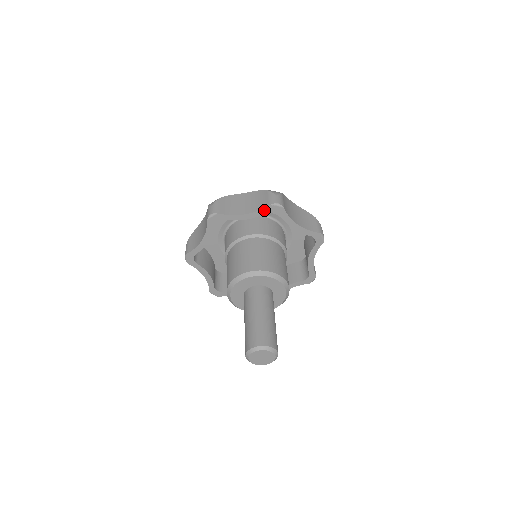
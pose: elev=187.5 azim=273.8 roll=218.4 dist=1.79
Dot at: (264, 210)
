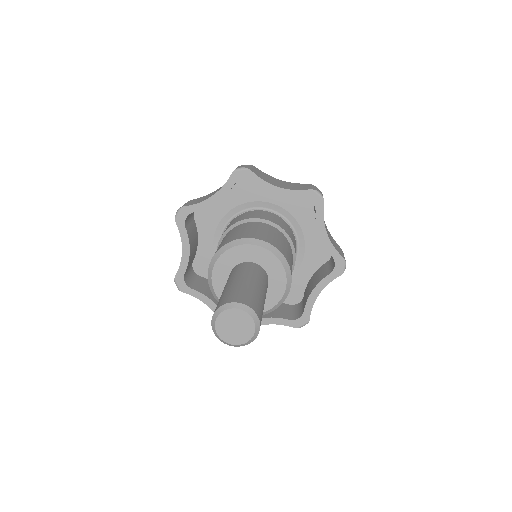
Dot at: (230, 182)
